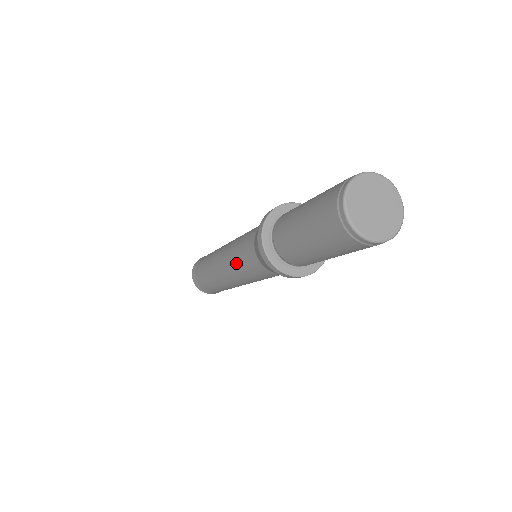
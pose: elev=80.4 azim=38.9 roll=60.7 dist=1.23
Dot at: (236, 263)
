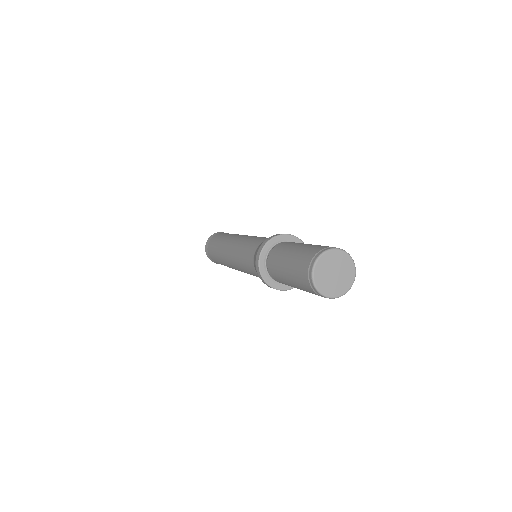
Dot at: (242, 246)
